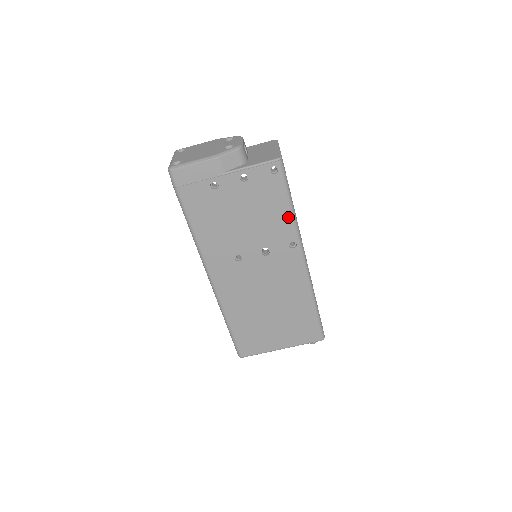
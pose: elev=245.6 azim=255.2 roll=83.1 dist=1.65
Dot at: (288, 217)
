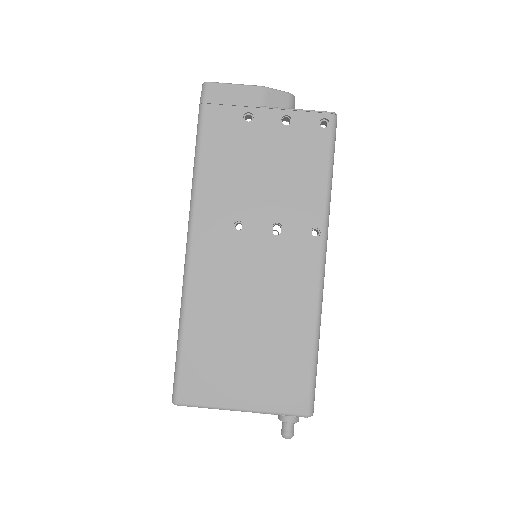
Dot at: (322, 190)
